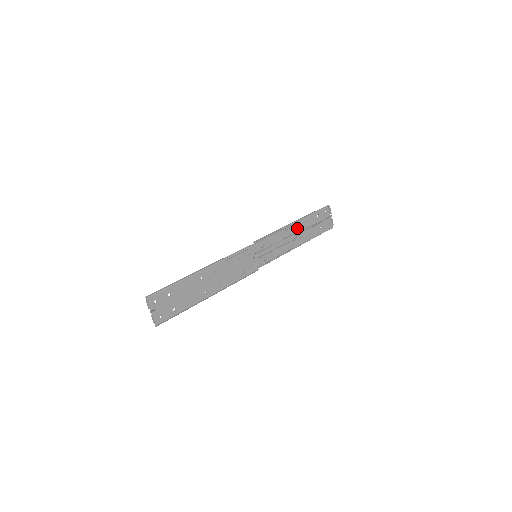
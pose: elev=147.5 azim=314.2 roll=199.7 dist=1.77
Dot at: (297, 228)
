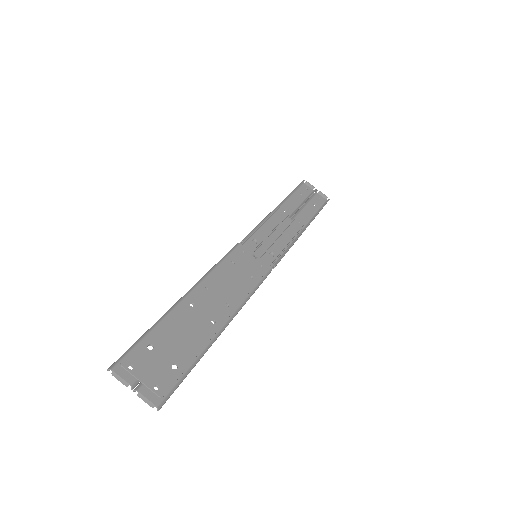
Dot at: occluded
